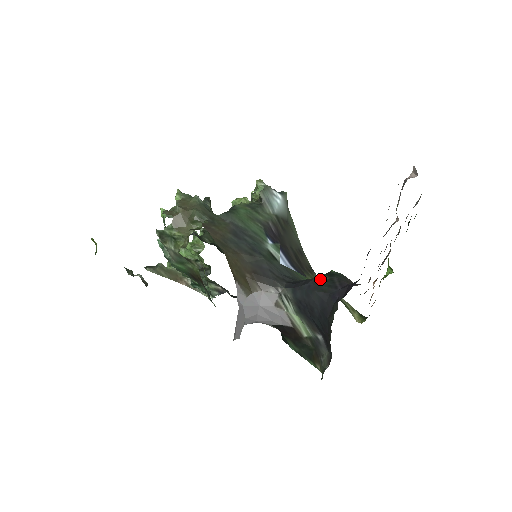
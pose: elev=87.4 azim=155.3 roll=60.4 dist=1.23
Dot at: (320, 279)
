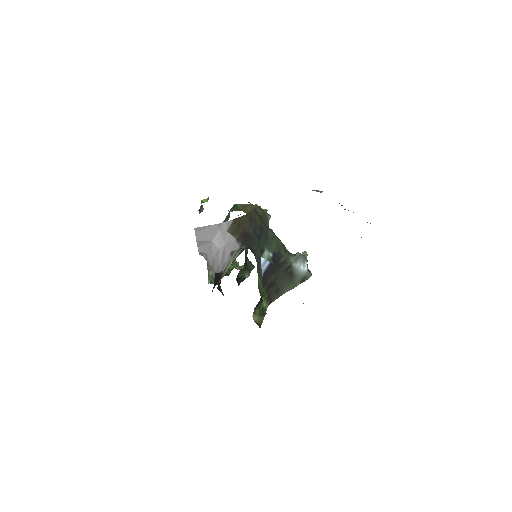
Dot at: occluded
